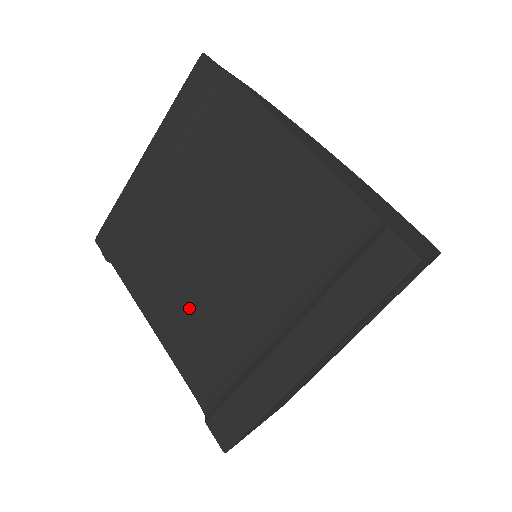
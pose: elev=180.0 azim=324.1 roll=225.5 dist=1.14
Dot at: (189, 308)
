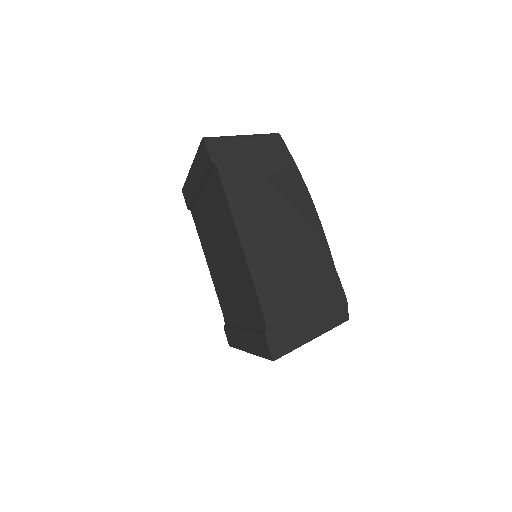
Dot at: (216, 273)
